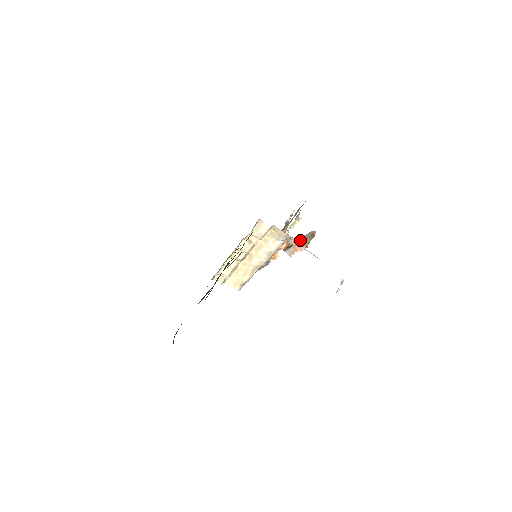
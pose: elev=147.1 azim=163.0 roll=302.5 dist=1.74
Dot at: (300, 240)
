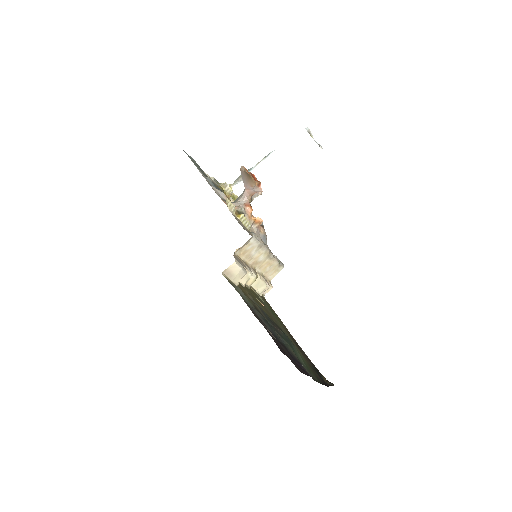
Dot at: (248, 189)
